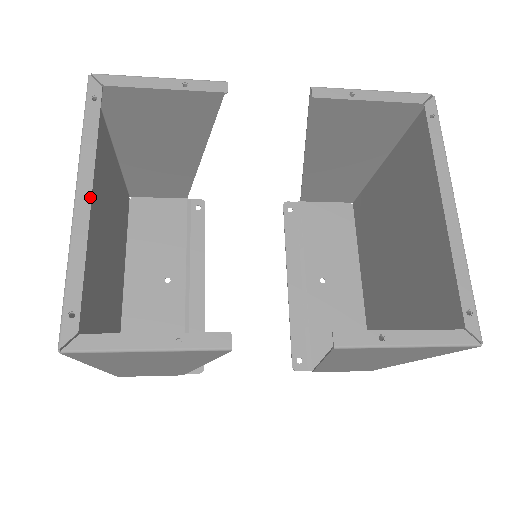
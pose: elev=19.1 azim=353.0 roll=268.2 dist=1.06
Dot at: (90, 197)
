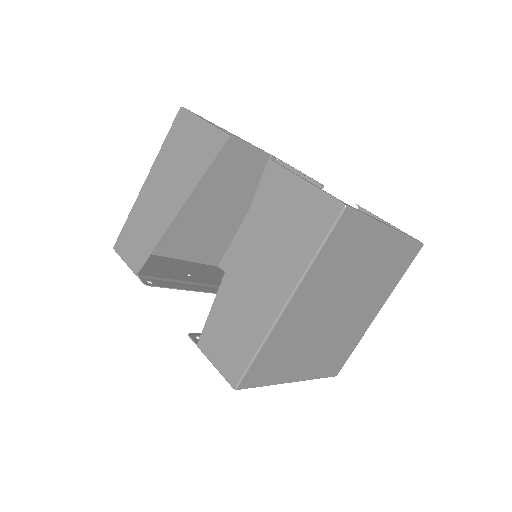
Dot at: (240, 138)
